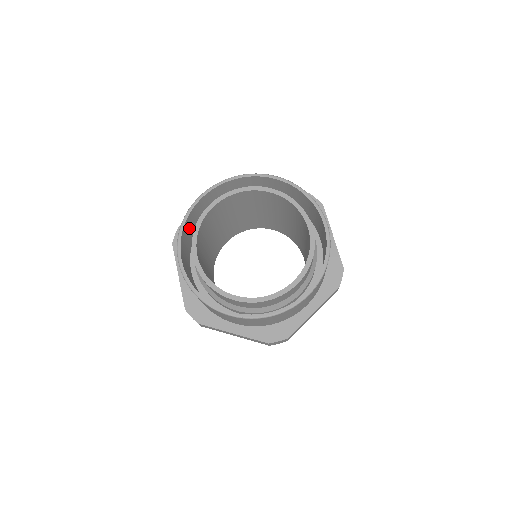
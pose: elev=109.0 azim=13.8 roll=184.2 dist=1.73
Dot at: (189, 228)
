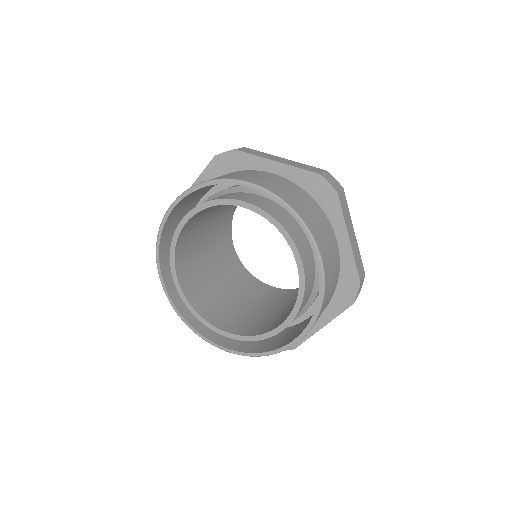
Dot at: (172, 235)
